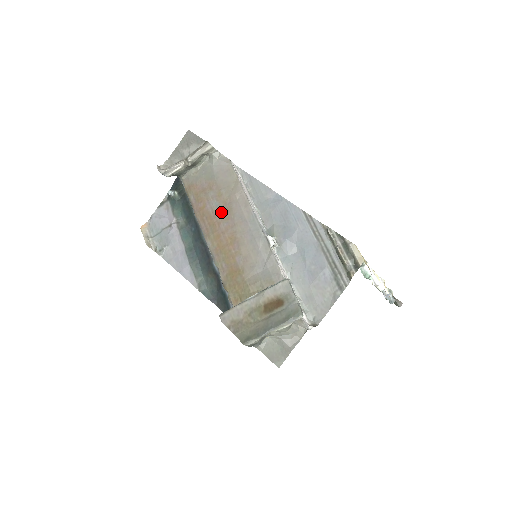
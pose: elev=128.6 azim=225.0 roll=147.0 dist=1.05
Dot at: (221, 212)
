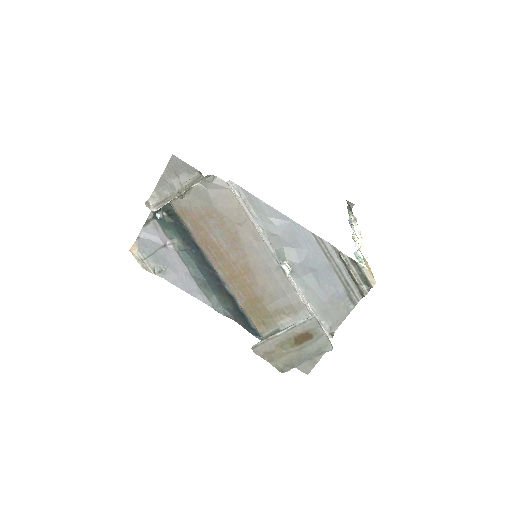
Dot at: (228, 242)
